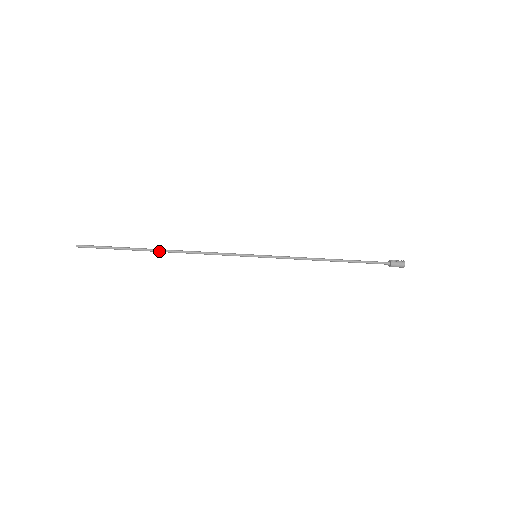
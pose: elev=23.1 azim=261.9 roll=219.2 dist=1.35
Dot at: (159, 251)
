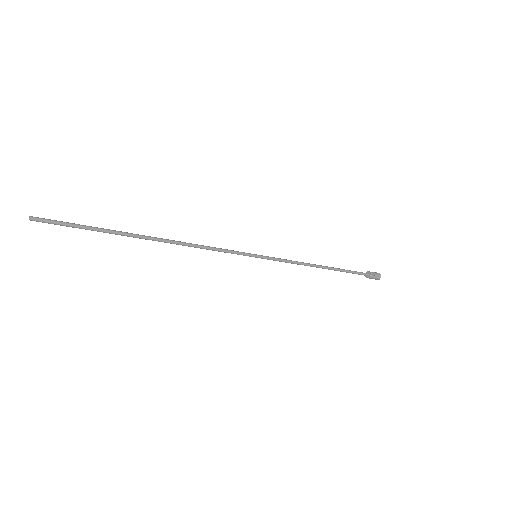
Dot at: (148, 239)
